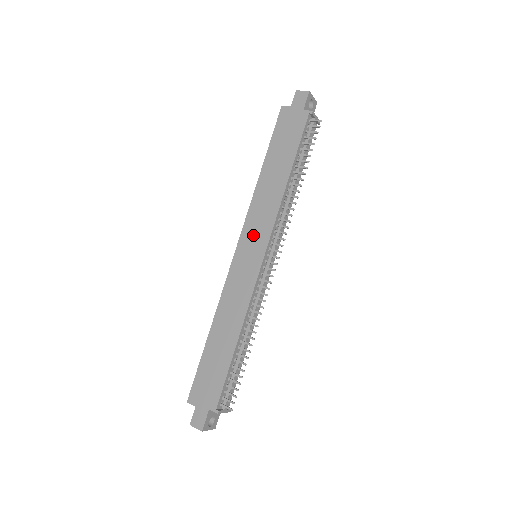
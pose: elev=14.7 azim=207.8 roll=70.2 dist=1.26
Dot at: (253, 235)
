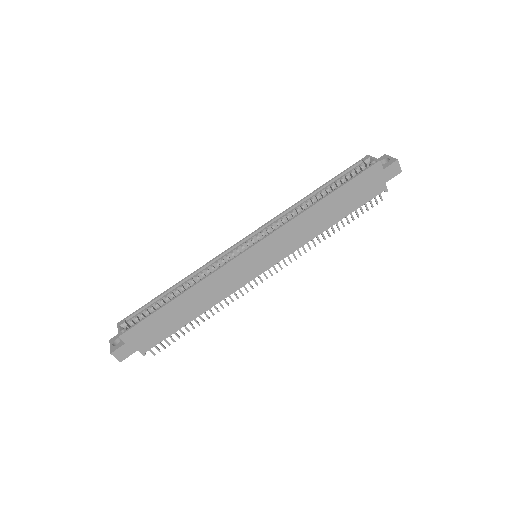
Dot at: (273, 248)
